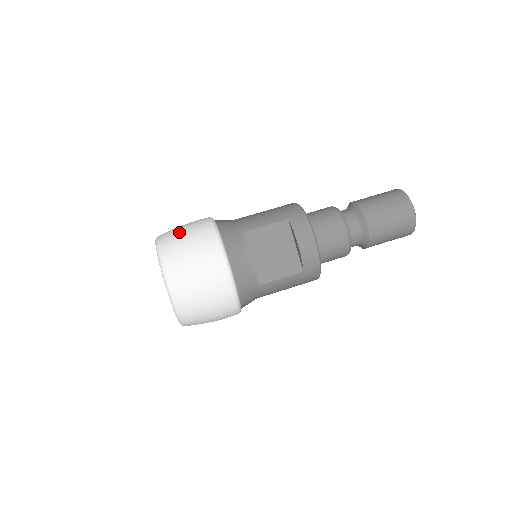
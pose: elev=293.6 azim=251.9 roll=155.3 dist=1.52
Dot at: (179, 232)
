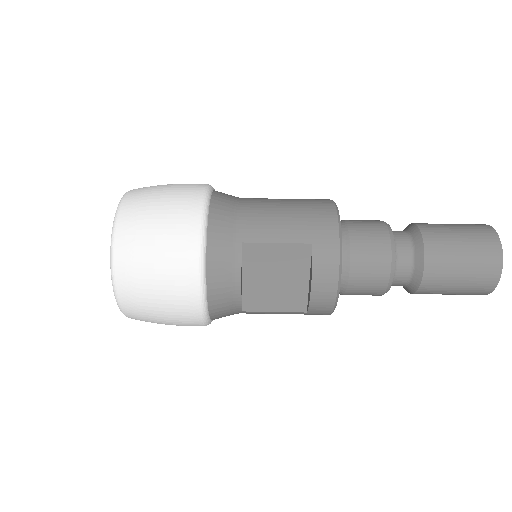
Dot at: (150, 212)
